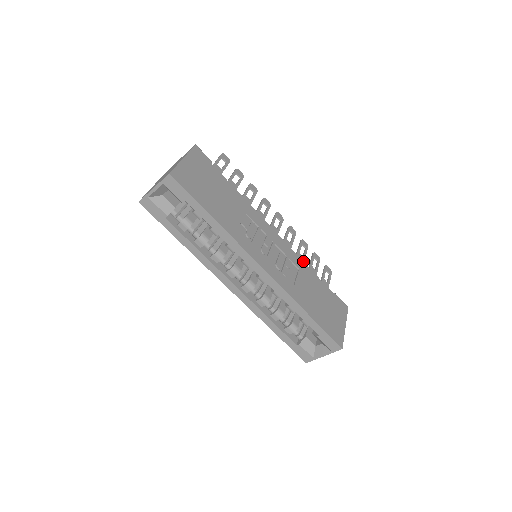
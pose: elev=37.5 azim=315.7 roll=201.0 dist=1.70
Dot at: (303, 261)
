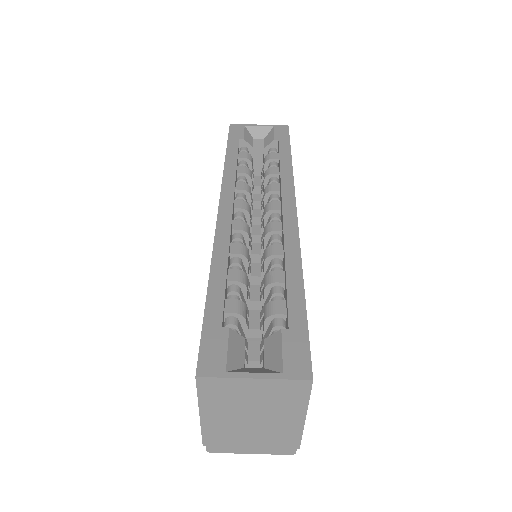
Dot at: occluded
